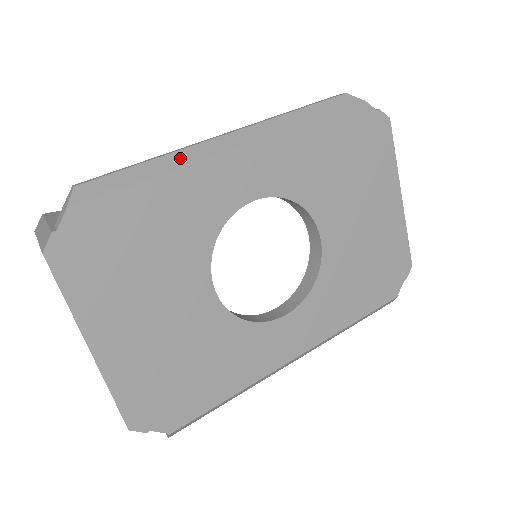
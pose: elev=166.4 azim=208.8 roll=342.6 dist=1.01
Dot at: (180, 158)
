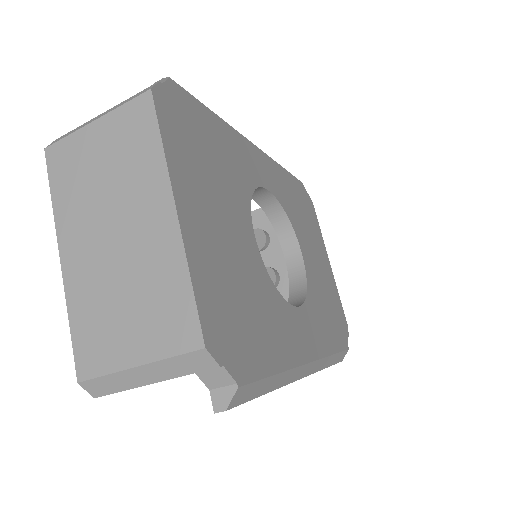
Dot at: occluded
